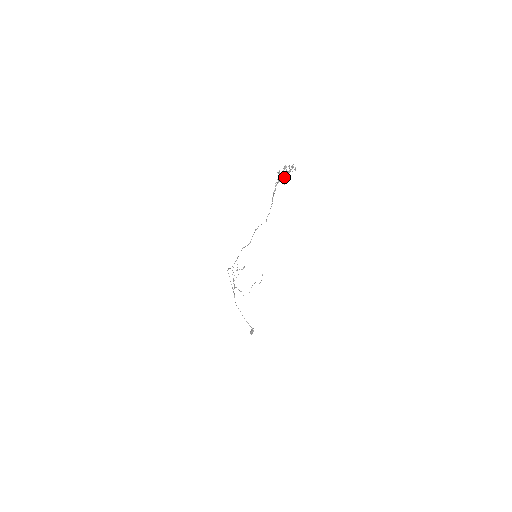
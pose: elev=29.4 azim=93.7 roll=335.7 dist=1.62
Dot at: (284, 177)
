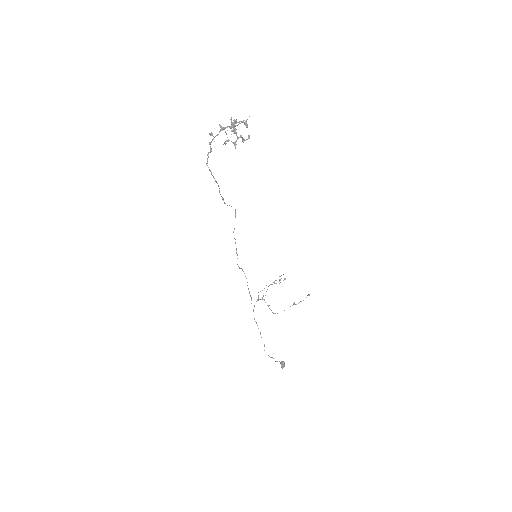
Dot at: (219, 132)
